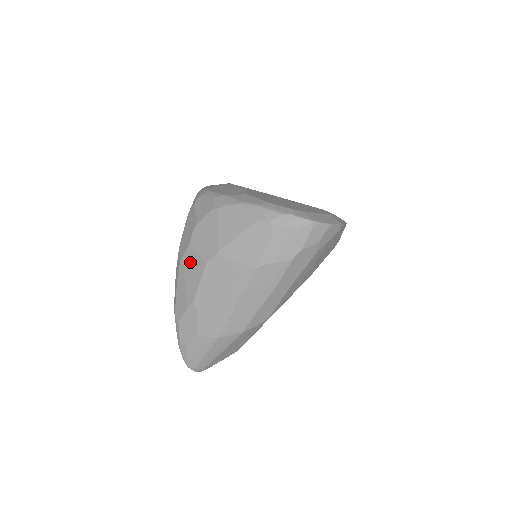
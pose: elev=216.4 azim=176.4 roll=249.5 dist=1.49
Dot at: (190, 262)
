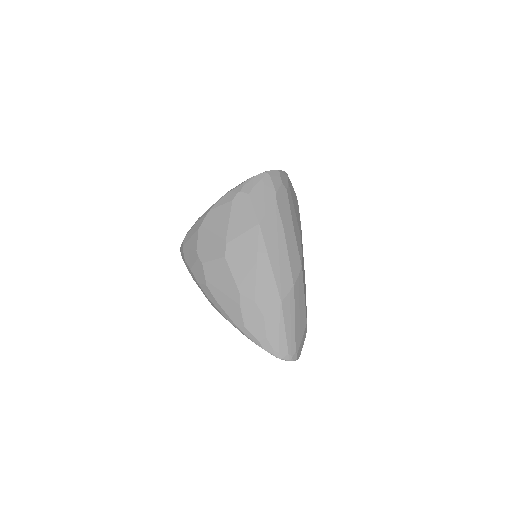
Dot at: (213, 274)
